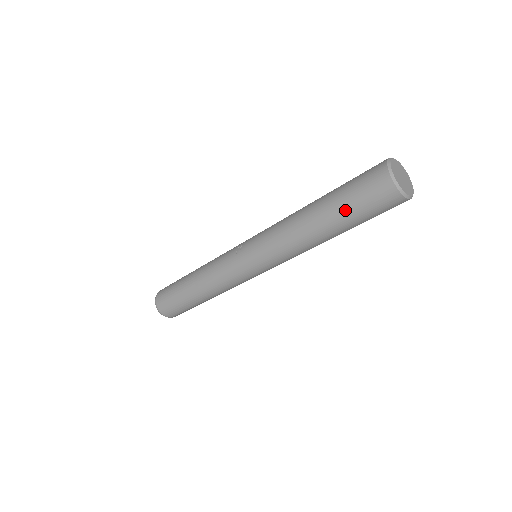
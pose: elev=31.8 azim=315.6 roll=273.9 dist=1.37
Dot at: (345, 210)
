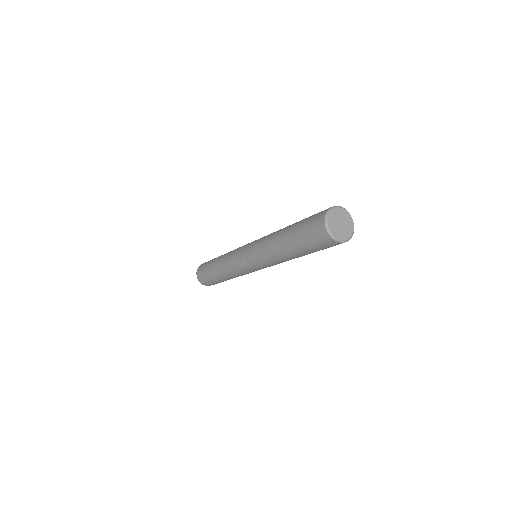
Dot at: (310, 252)
